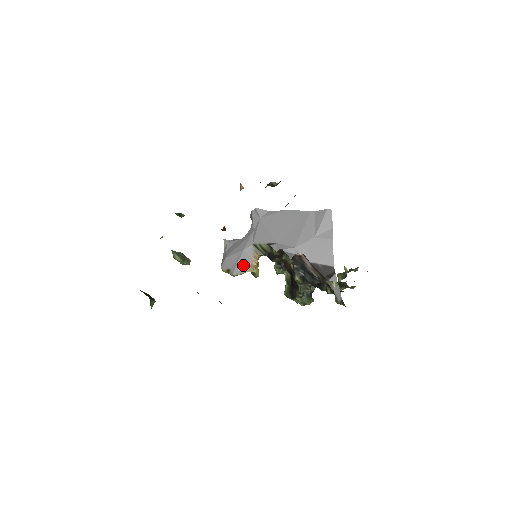
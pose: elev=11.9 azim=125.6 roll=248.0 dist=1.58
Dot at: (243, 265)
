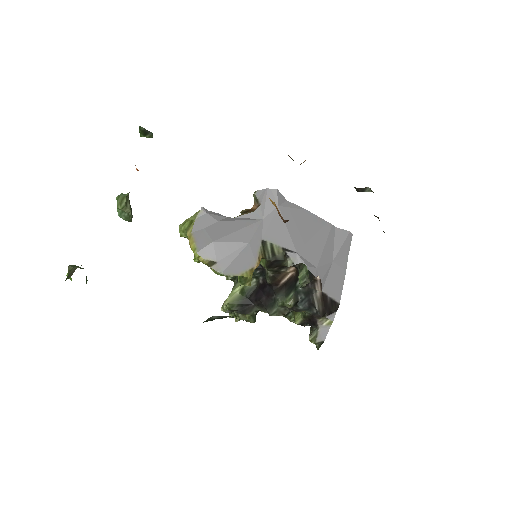
Dot at: (241, 264)
